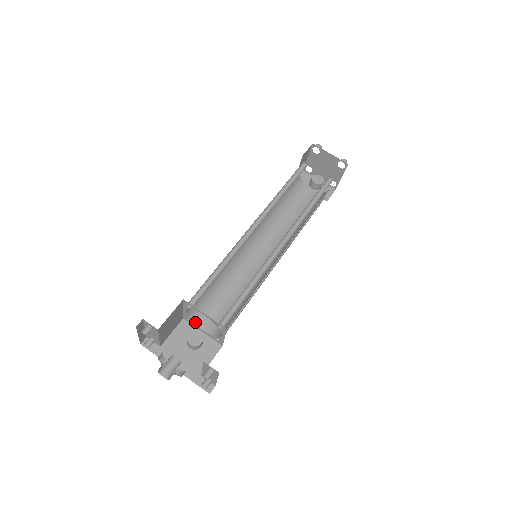
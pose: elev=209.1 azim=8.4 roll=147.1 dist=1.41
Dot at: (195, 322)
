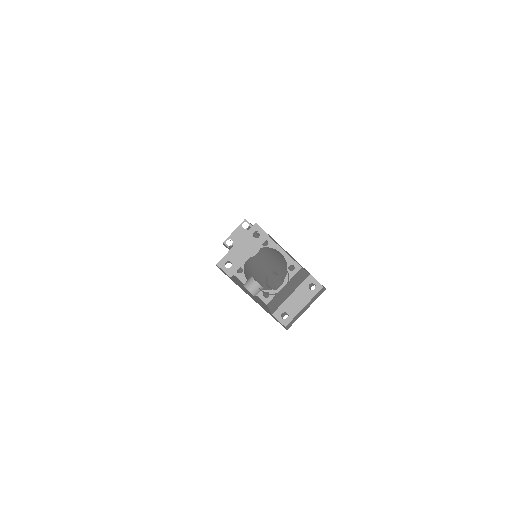
Dot at: (244, 274)
